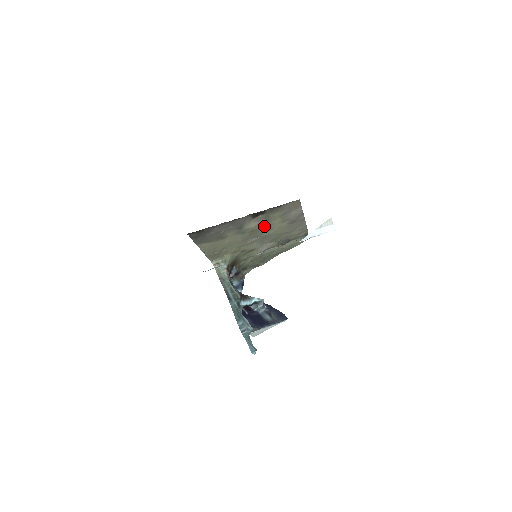
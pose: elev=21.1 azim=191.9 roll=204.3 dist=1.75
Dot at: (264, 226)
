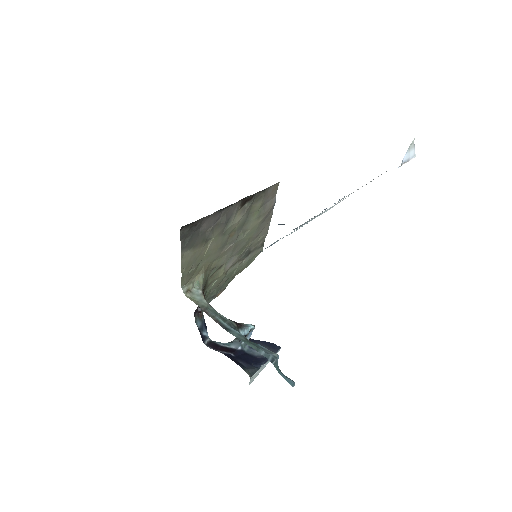
Dot at: (243, 224)
